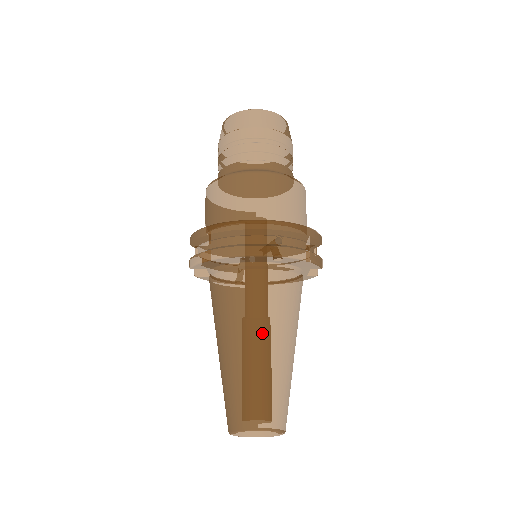
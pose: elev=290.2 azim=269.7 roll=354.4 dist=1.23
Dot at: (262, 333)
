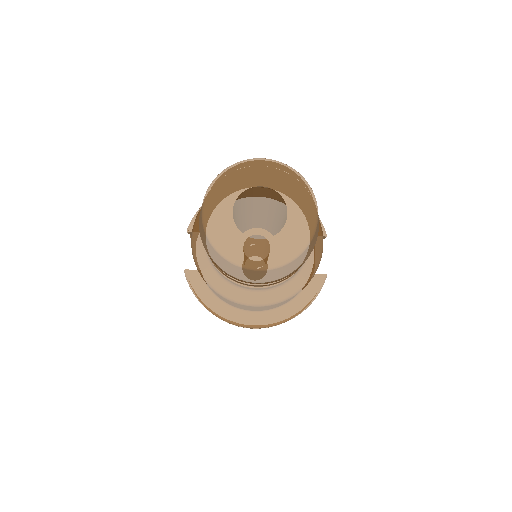
Dot at: occluded
